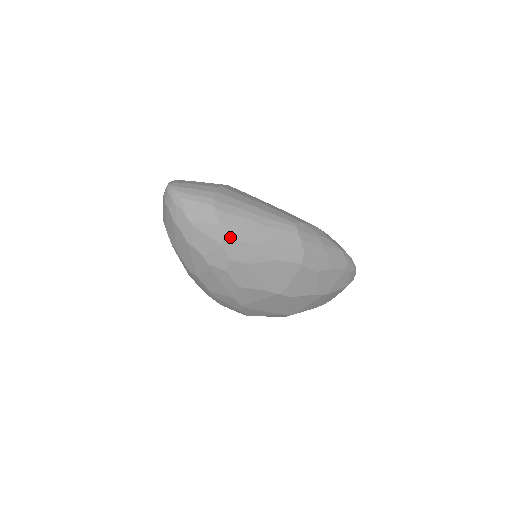
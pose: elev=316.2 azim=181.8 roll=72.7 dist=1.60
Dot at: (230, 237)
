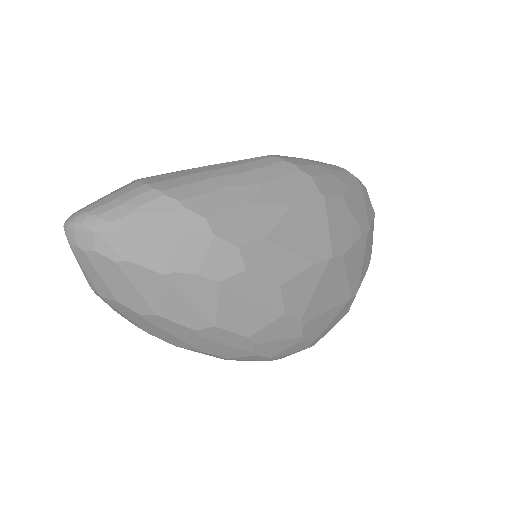
Dot at: (213, 213)
